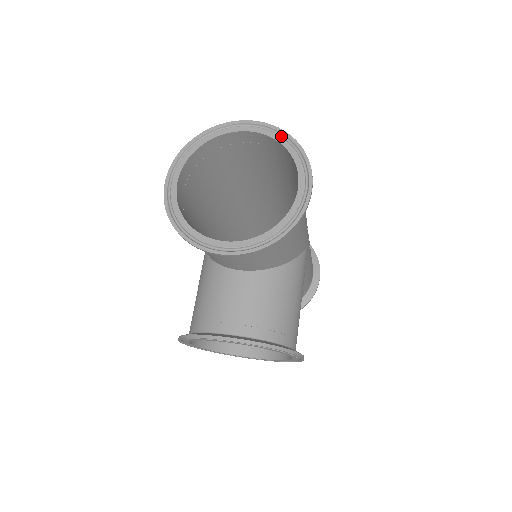
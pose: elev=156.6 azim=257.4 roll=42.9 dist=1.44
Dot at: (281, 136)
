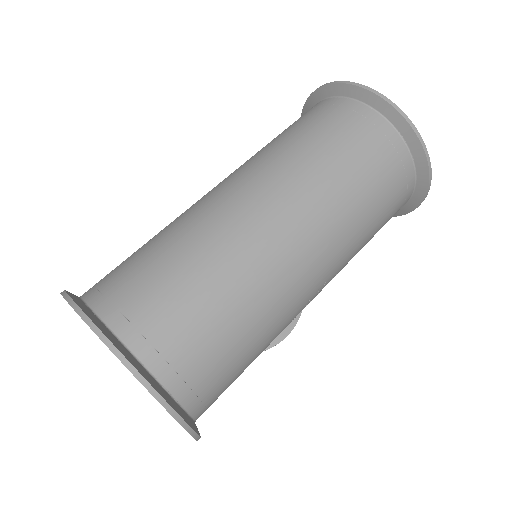
Dot at: (159, 399)
